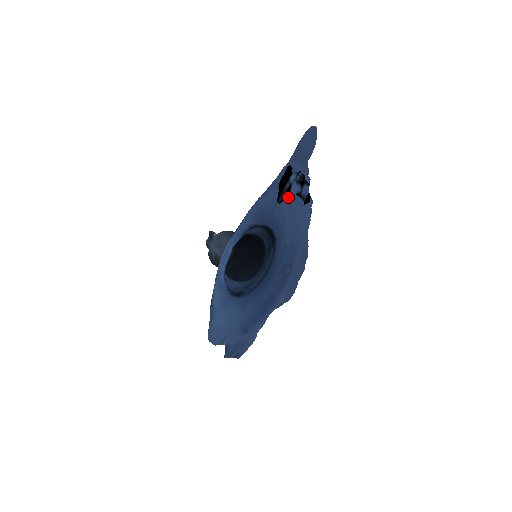
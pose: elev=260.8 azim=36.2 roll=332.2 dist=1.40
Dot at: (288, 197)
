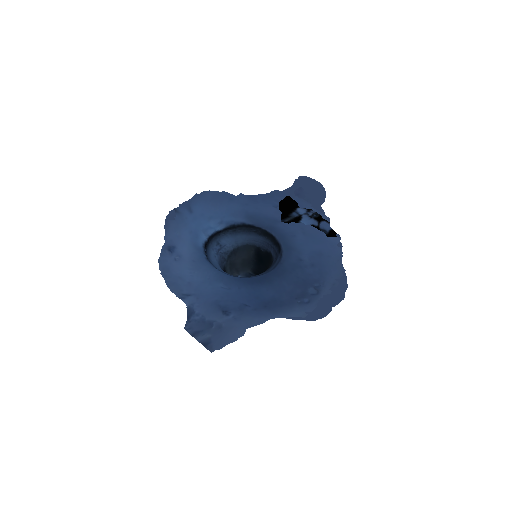
Dot at: (299, 224)
